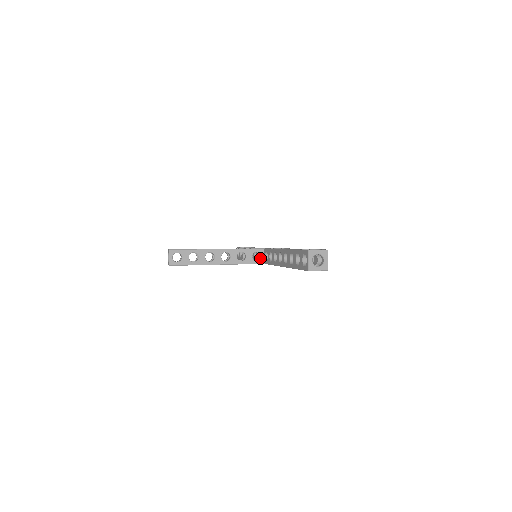
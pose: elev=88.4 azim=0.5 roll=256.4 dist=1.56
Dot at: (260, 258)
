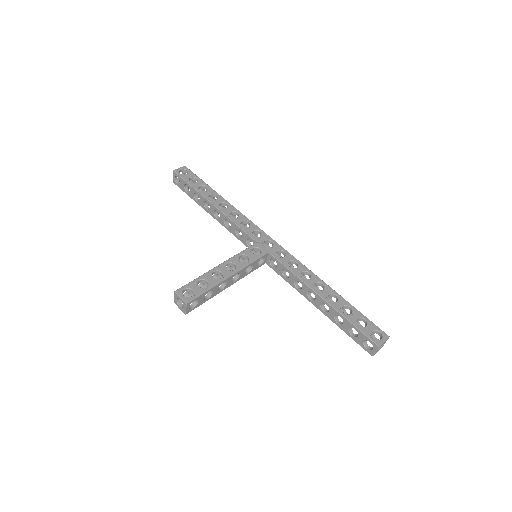
Dot at: (263, 261)
